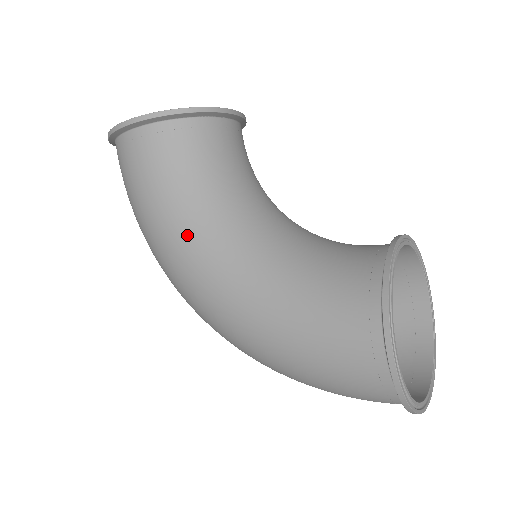
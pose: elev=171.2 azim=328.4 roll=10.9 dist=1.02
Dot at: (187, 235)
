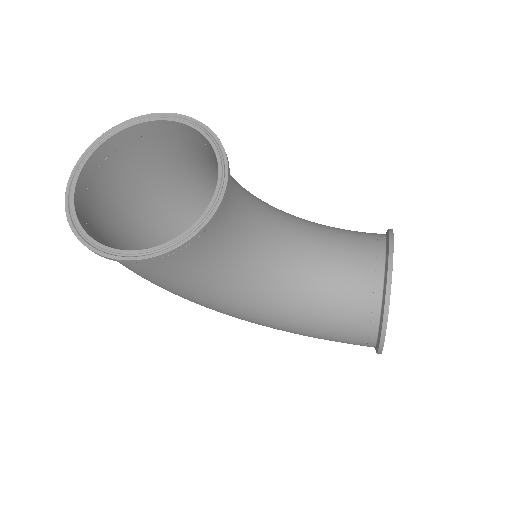
Dot at: (212, 301)
